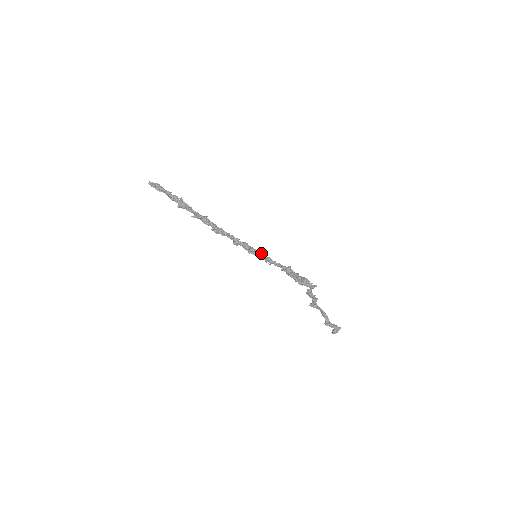
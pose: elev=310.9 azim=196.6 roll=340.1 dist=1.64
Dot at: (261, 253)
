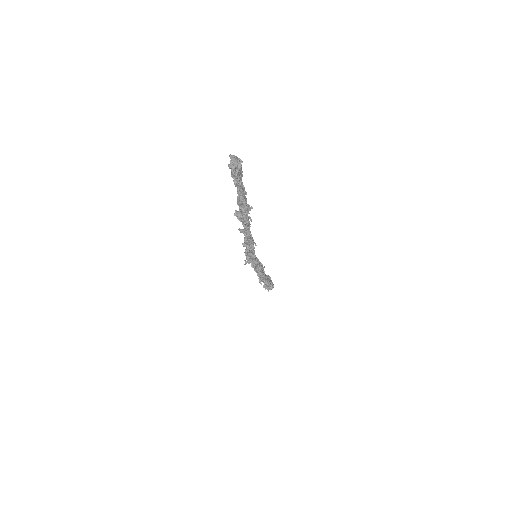
Dot at: (264, 278)
